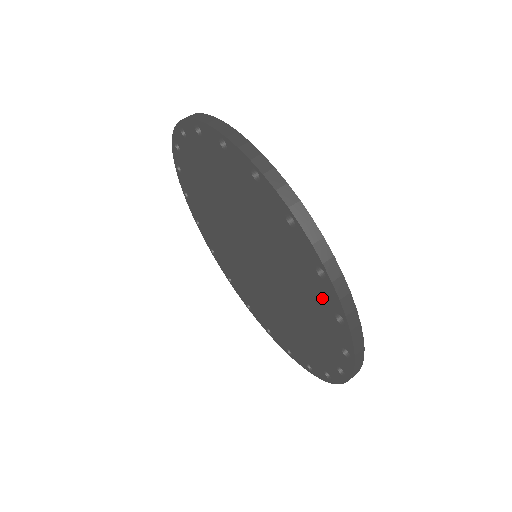
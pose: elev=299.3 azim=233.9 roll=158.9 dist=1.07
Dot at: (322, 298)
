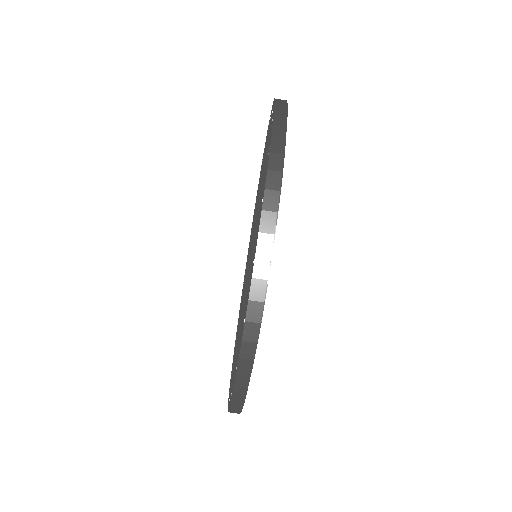
Dot at: occluded
